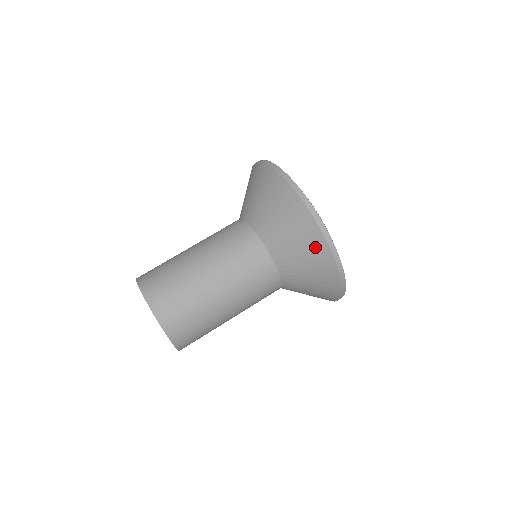
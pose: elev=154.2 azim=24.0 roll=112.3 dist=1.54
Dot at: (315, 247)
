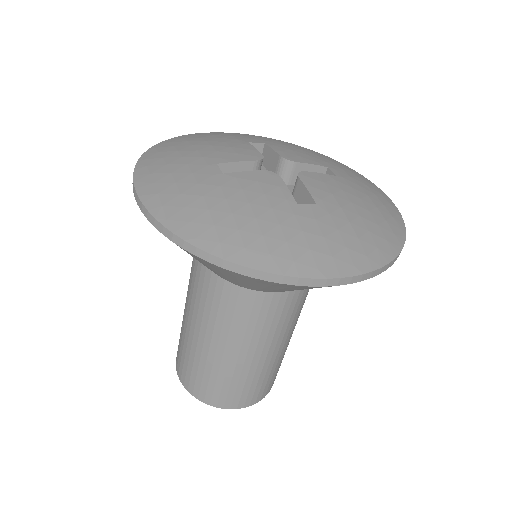
Dot at: (282, 286)
